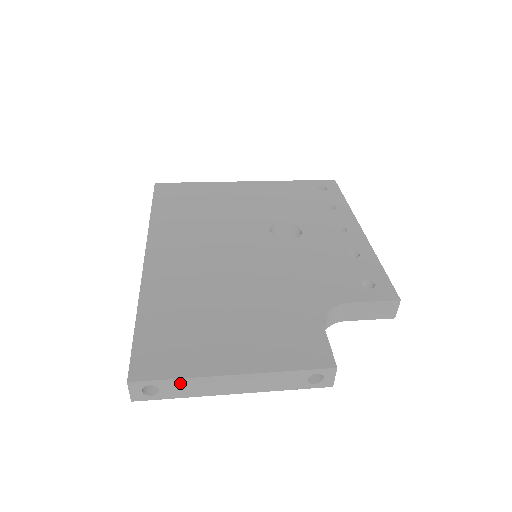
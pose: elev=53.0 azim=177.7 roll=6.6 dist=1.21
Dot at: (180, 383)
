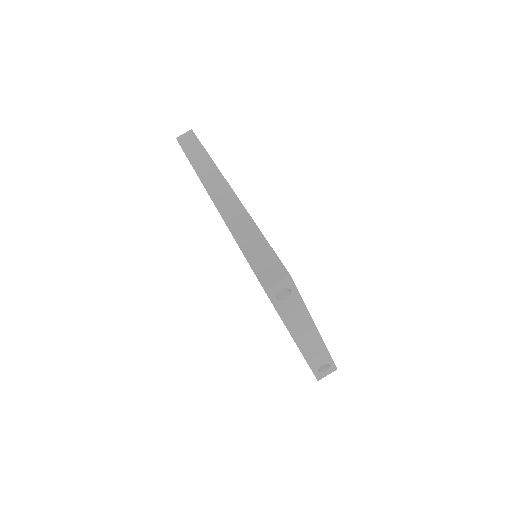
Dot at: (298, 306)
